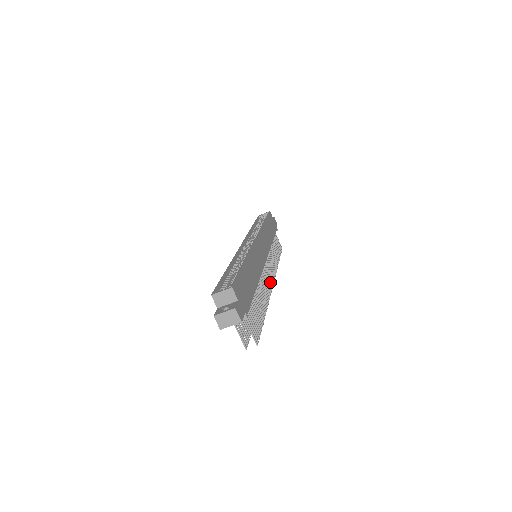
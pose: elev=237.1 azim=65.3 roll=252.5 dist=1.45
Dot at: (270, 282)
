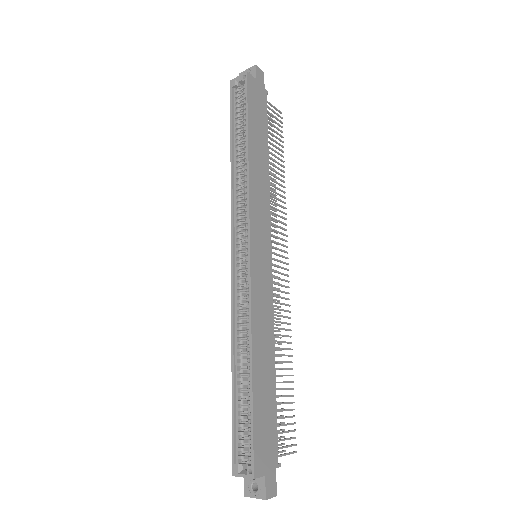
Dot at: (284, 275)
